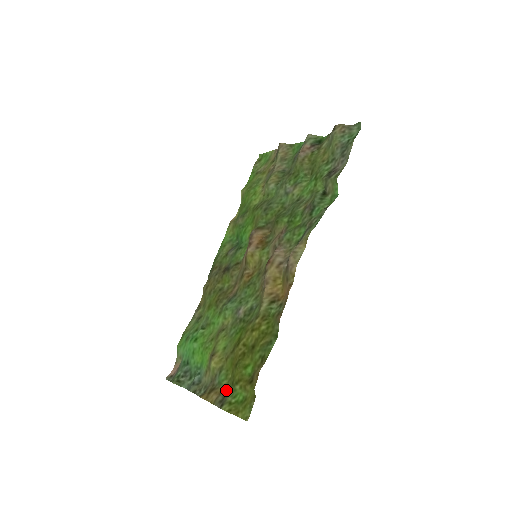
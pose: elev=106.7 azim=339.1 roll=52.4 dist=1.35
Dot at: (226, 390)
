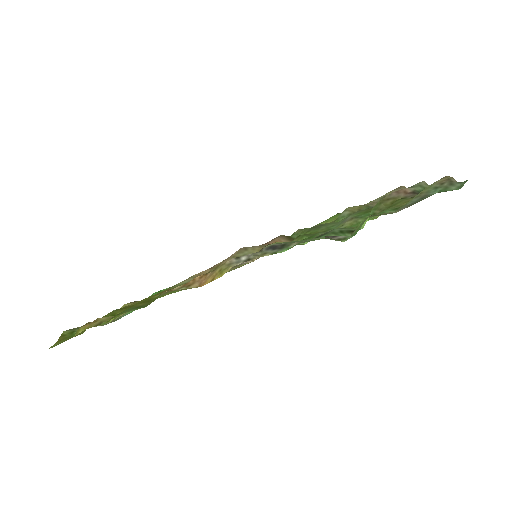
Dot at: occluded
